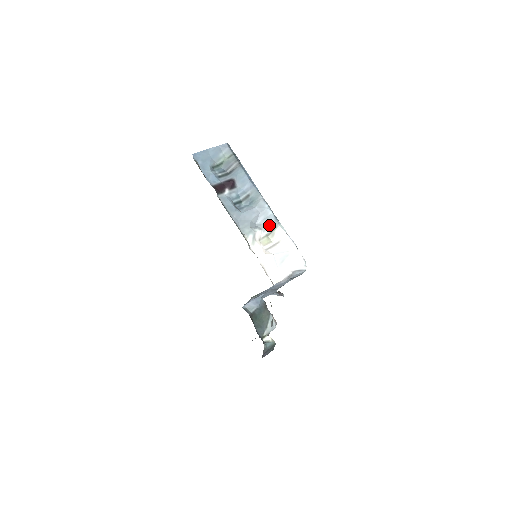
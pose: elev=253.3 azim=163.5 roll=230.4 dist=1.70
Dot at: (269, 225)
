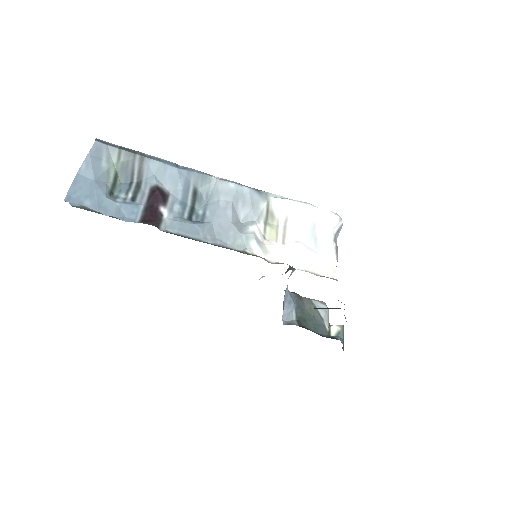
Dot at: (257, 208)
